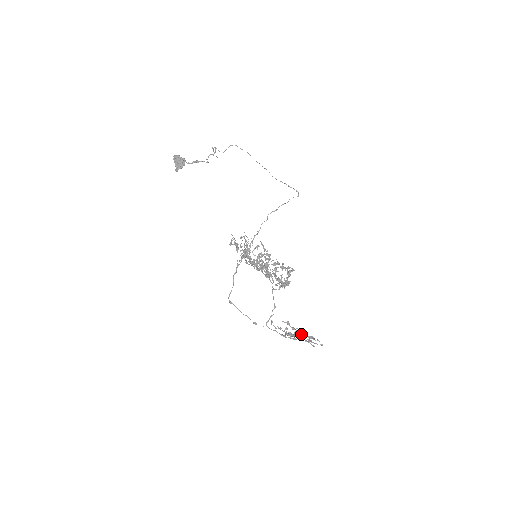
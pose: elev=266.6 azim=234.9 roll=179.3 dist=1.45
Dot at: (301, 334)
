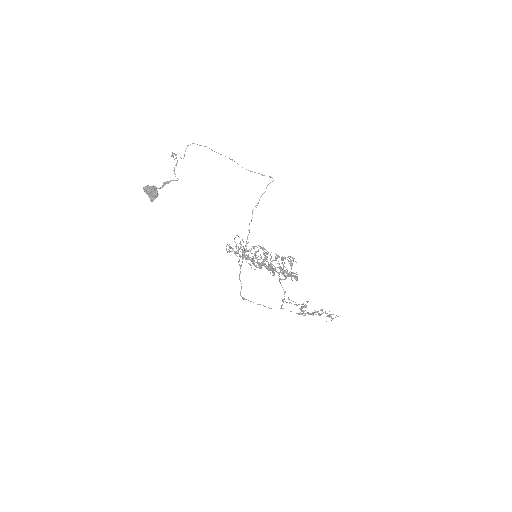
Dot at: (319, 315)
